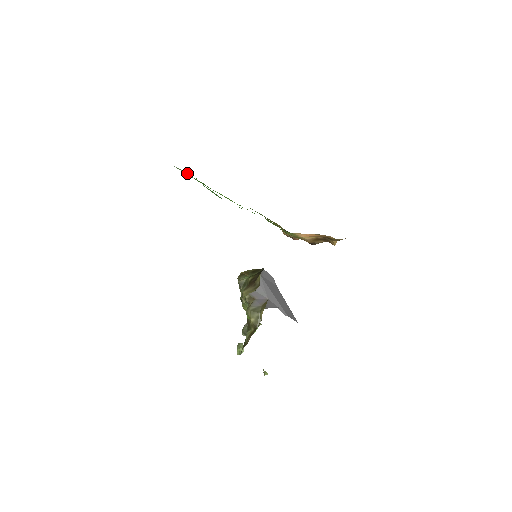
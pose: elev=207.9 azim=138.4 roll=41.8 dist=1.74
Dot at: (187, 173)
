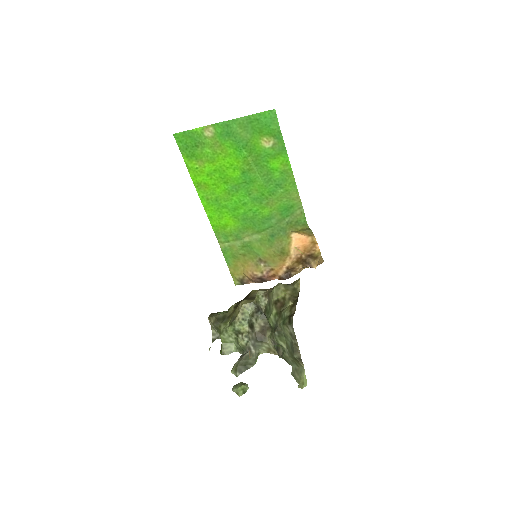
Dot at: (204, 142)
